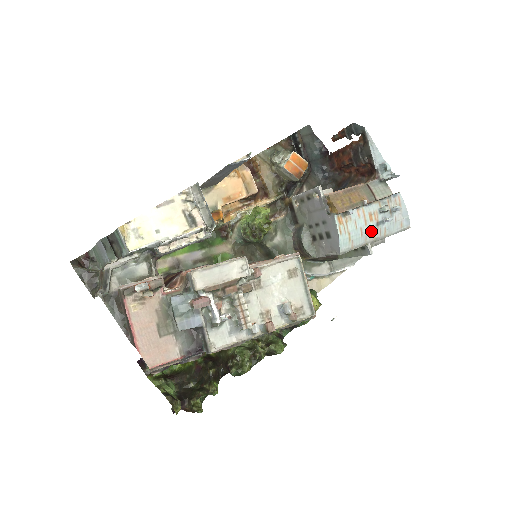
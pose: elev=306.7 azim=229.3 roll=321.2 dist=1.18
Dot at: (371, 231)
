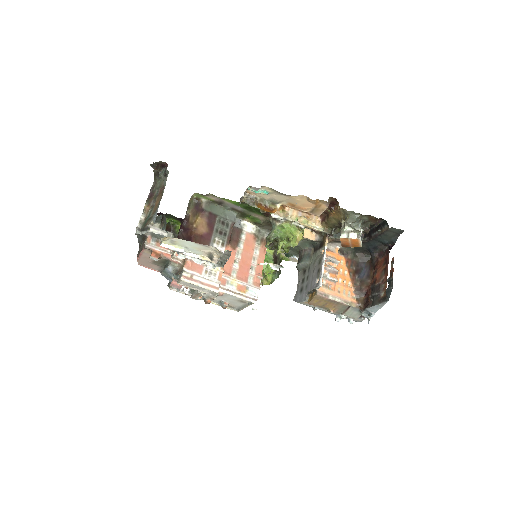
Dot at: occluded
